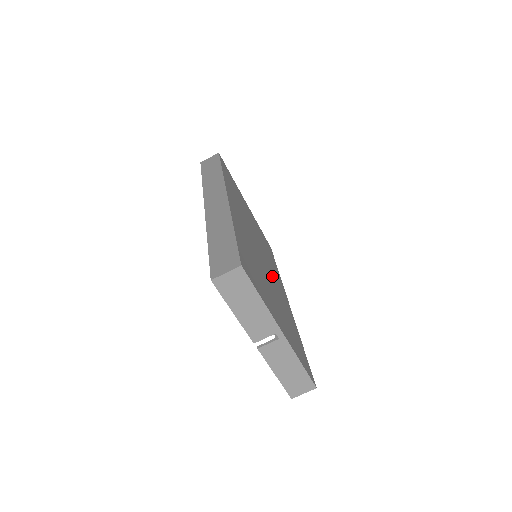
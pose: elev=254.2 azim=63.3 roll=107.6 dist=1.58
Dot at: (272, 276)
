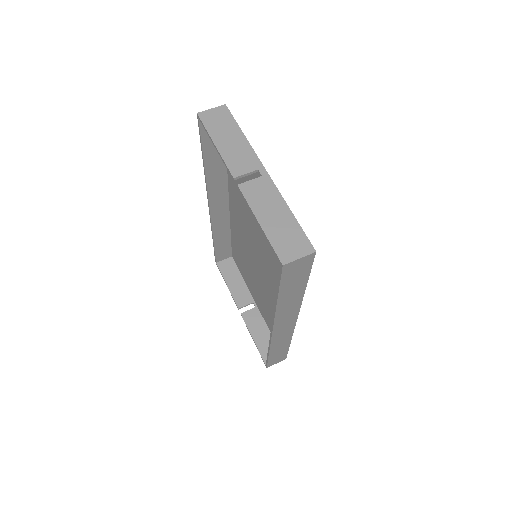
Dot at: occluded
